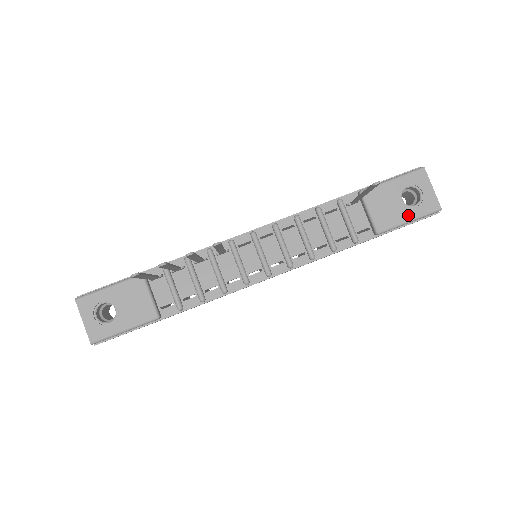
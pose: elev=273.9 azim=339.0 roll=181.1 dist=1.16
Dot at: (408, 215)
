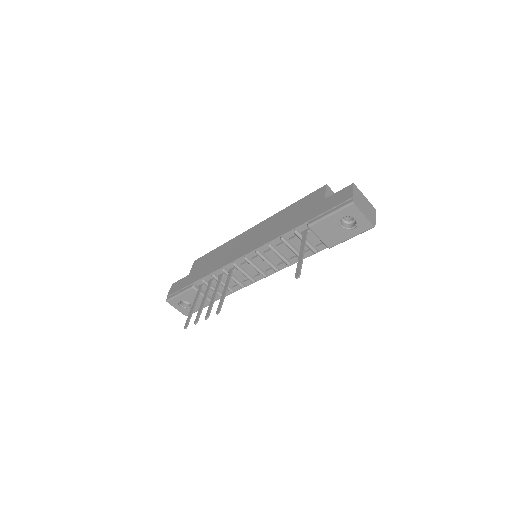
Dot at: (348, 235)
